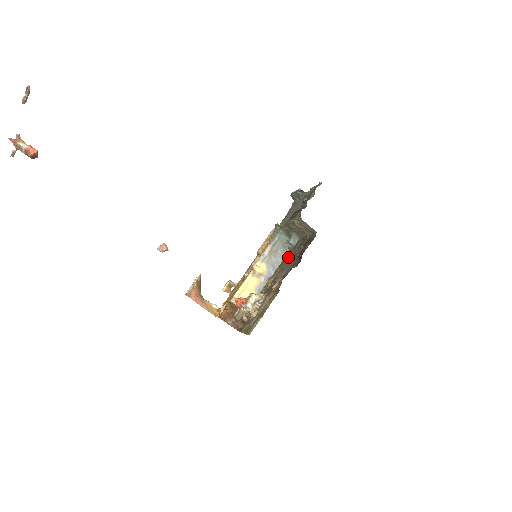
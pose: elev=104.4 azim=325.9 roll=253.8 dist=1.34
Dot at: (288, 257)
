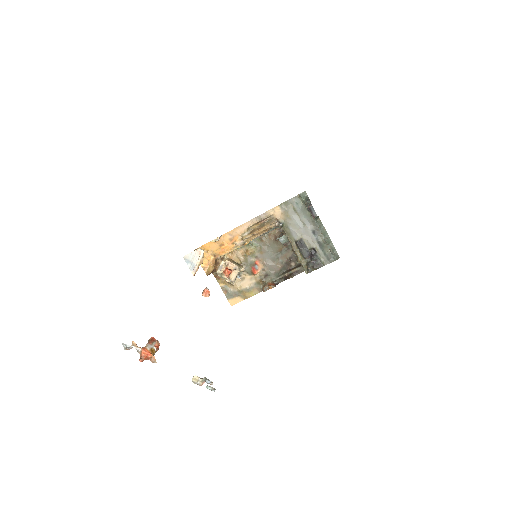
Dot at: (273, 248)
